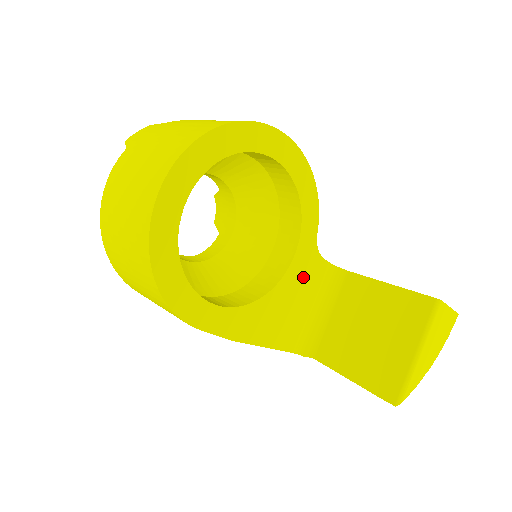
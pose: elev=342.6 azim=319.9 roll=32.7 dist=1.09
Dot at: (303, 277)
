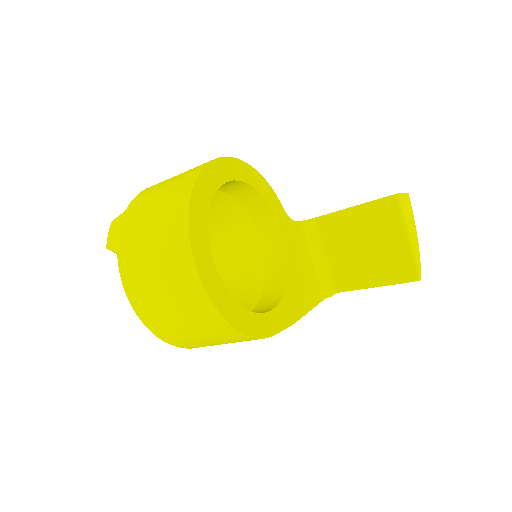
Dot at: (296, 245)
